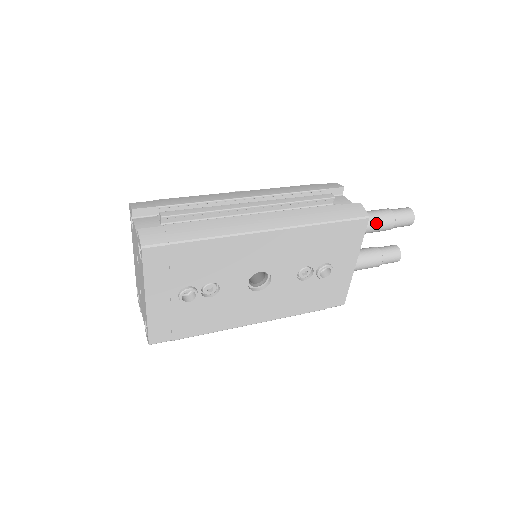
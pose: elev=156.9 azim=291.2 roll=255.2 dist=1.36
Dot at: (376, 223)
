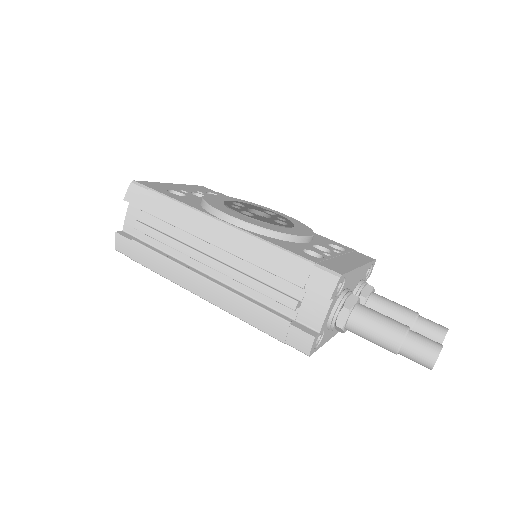
Dot at: (367, 339)
